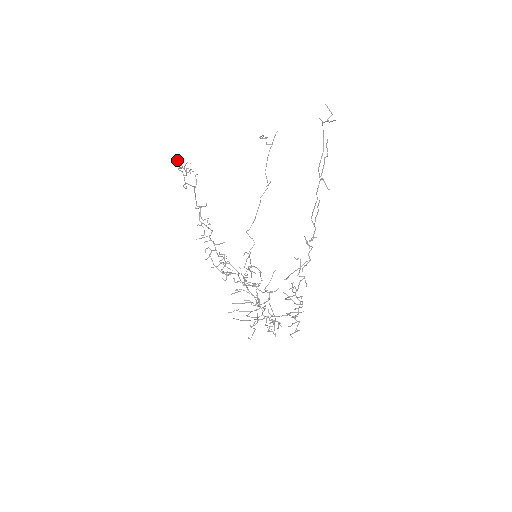
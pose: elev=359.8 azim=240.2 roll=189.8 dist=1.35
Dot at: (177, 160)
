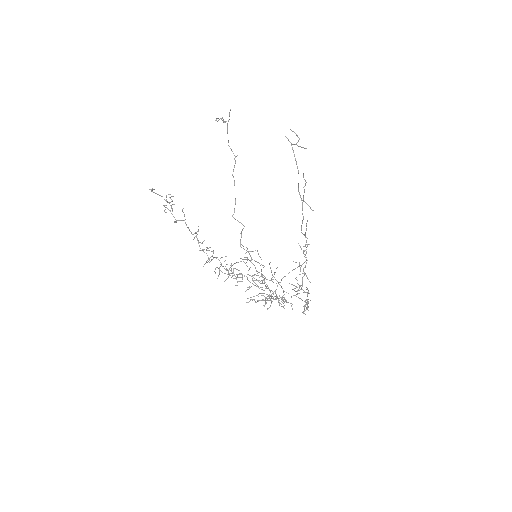
Dot at: (153, 189)
